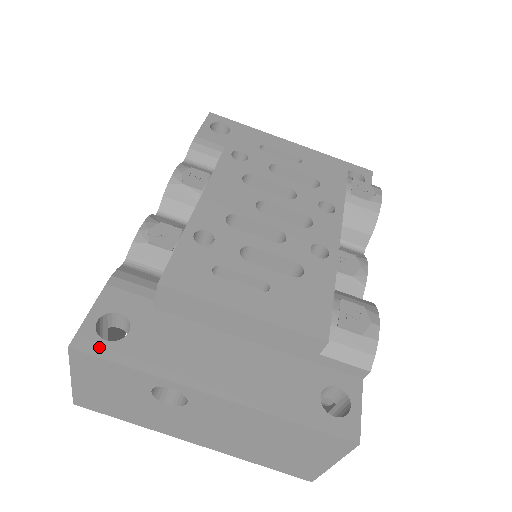
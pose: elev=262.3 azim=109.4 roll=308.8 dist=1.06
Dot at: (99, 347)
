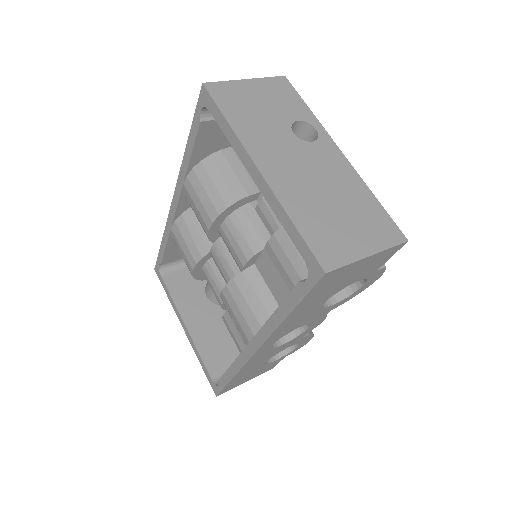
Dot at: occluded
